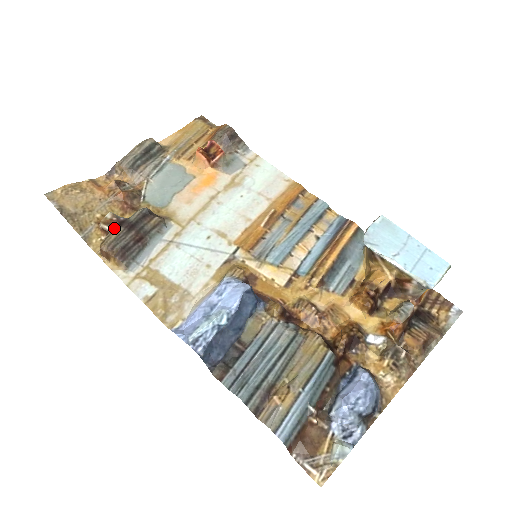
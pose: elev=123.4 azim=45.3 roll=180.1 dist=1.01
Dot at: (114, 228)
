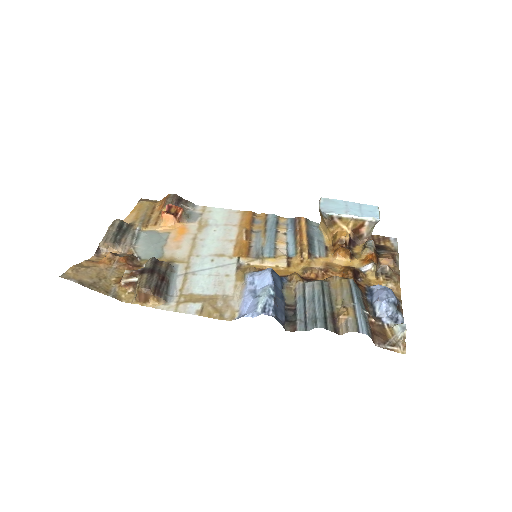
Dot at: (139, 277)
